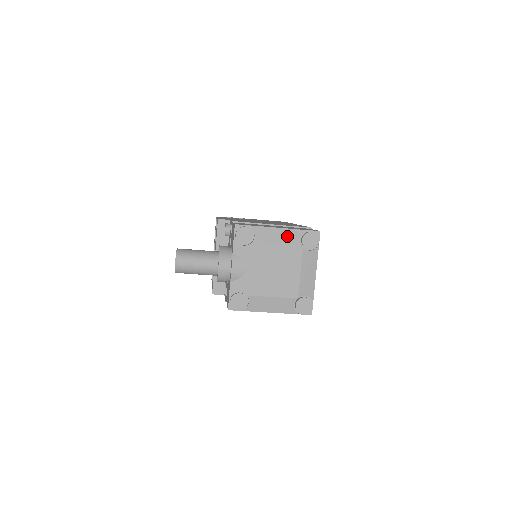
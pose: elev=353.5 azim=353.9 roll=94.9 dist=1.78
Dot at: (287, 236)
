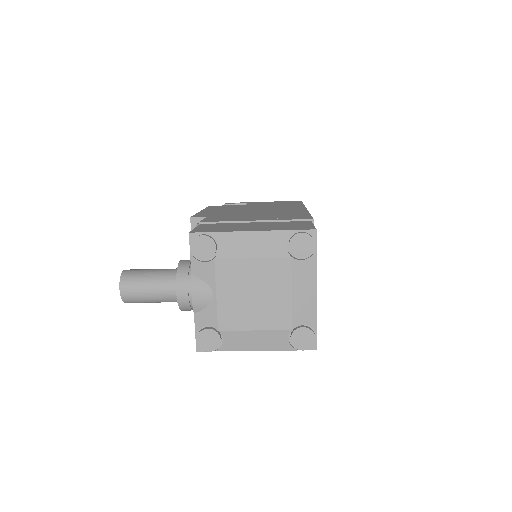
Dot at: (266, 242)
